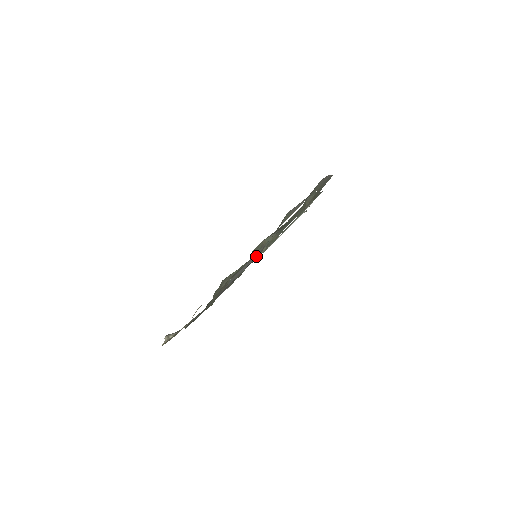
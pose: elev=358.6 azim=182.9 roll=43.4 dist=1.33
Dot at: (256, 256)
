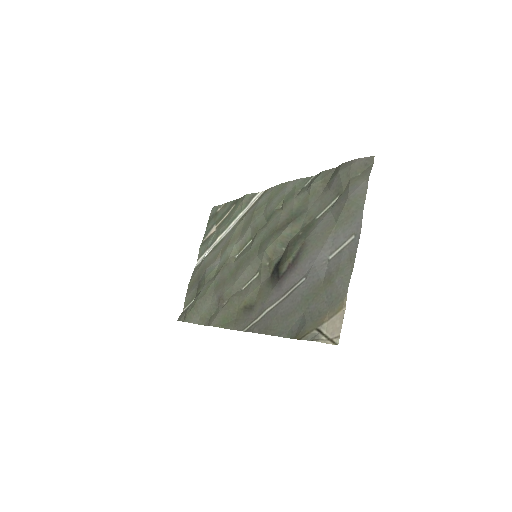
Dot at: (344, 241)
